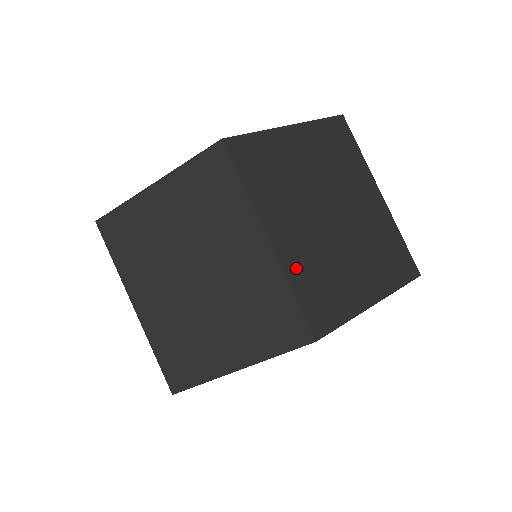
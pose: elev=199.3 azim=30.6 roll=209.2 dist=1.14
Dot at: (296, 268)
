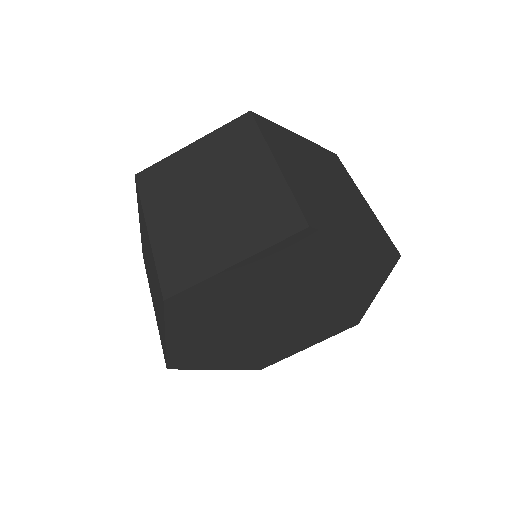
Dot at: (164, 247)
